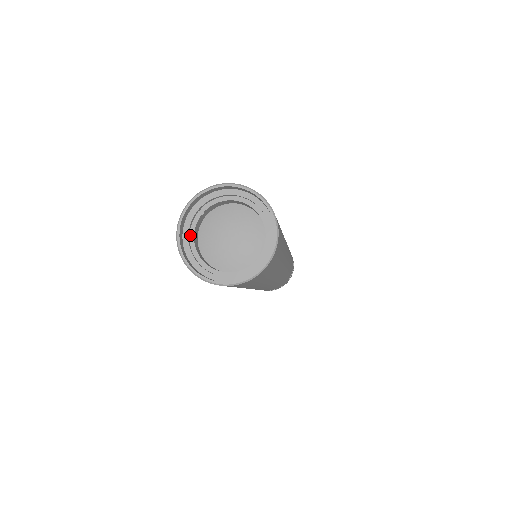
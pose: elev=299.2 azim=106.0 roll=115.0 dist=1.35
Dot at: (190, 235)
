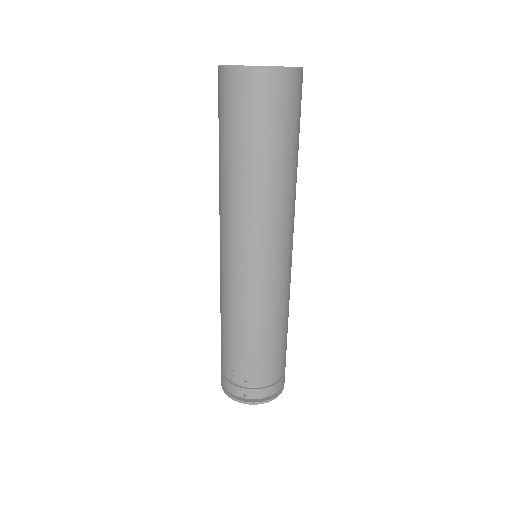
Dot at: occluded
